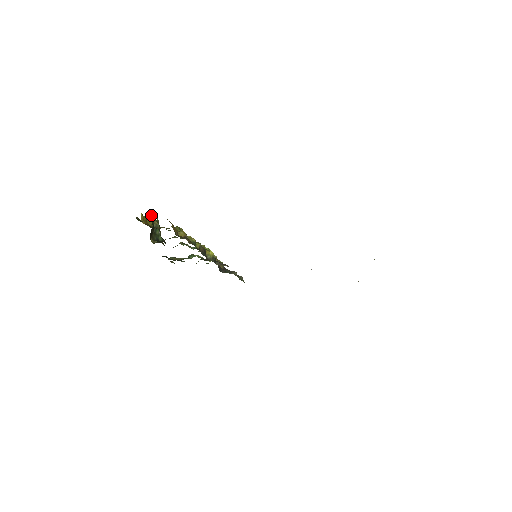
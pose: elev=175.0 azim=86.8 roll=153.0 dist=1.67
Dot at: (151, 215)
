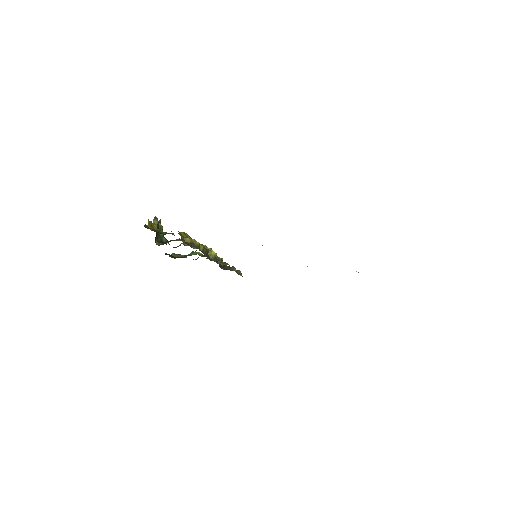
Dot at: (155, 218)
